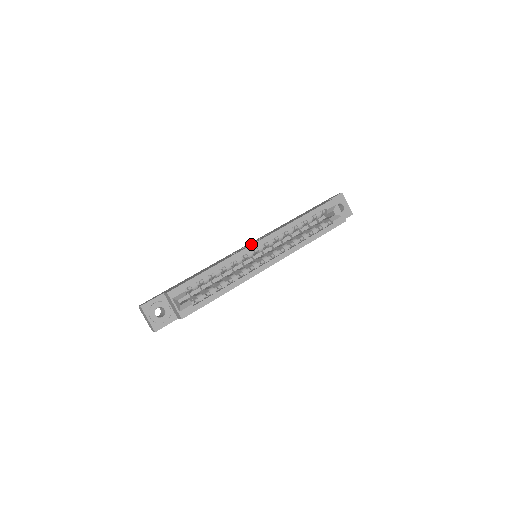
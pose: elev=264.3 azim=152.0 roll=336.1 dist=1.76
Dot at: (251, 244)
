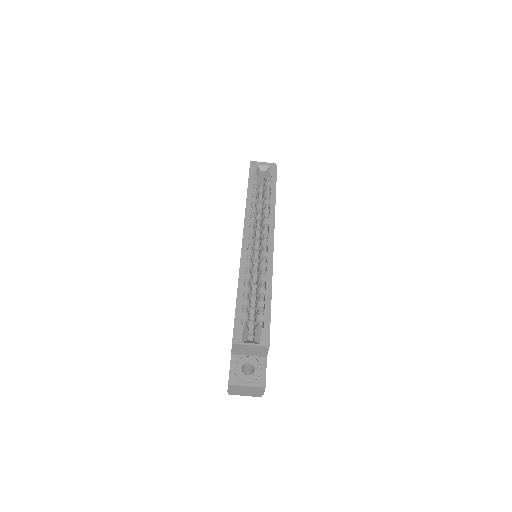
Dot at: occluded
